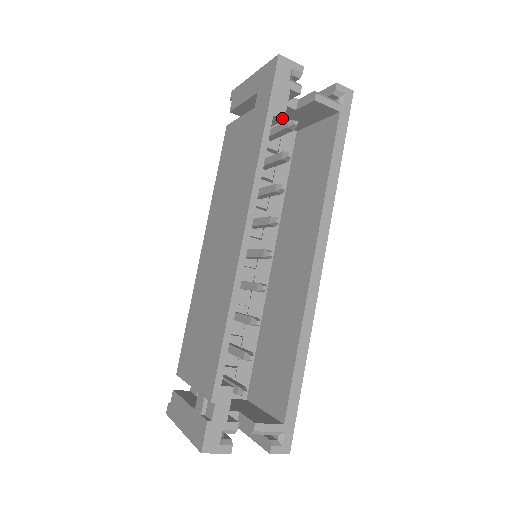
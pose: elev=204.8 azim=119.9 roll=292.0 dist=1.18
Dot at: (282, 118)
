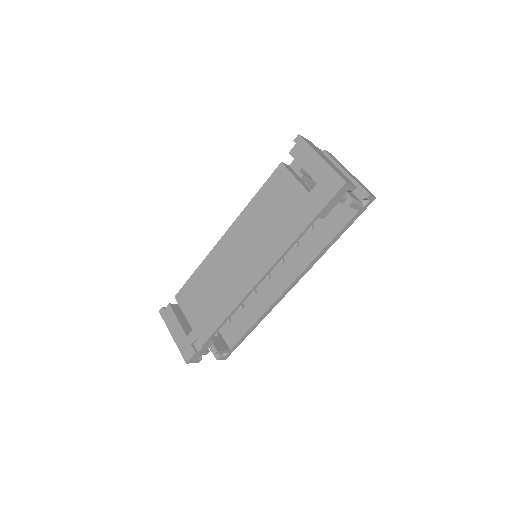
Dot at: (322, 218)
